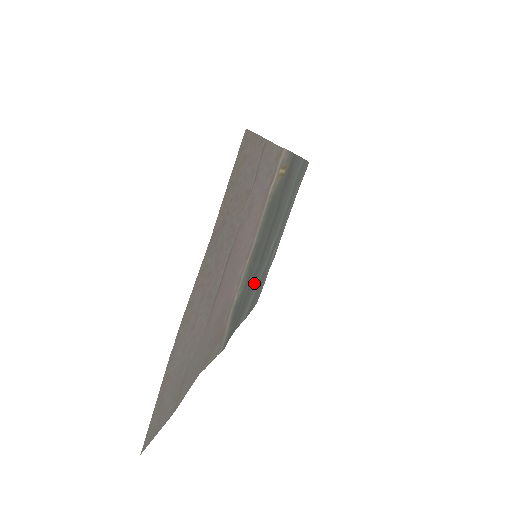
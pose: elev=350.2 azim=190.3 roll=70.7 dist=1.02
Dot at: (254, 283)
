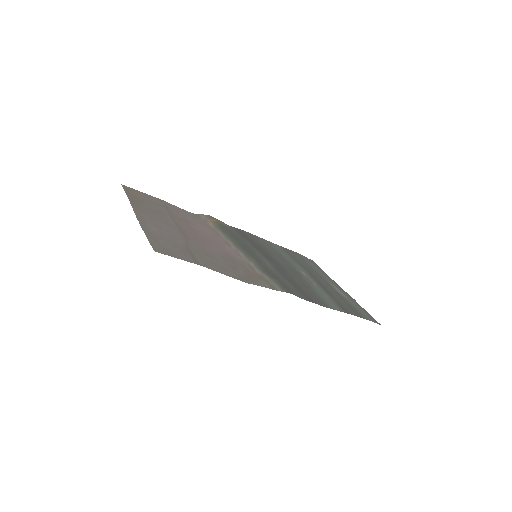
Dot at: (301, 282)
